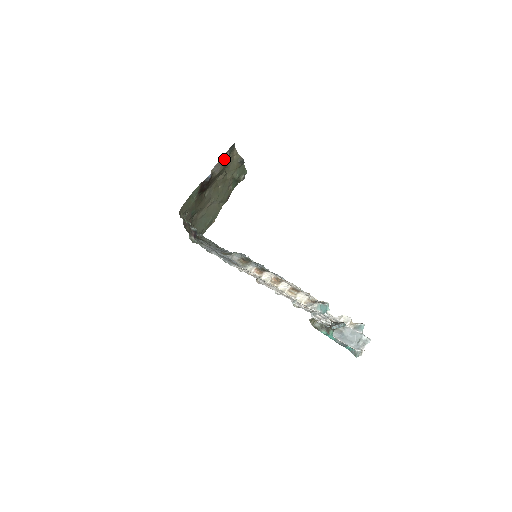
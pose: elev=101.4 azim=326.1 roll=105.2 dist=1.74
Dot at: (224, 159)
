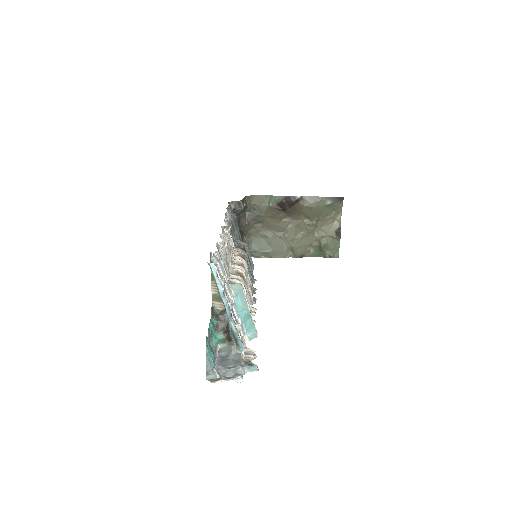
Dot at: (322, 201)
